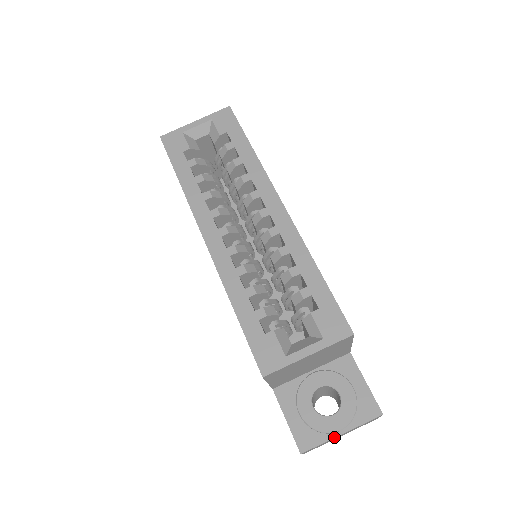
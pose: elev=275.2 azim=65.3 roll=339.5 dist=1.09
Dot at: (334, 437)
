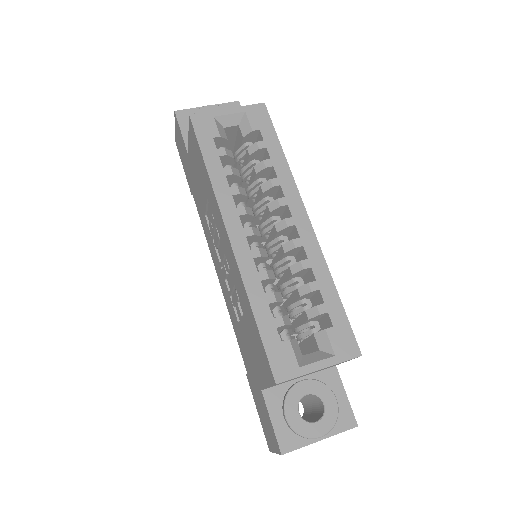
Dot at: (313, 442)
